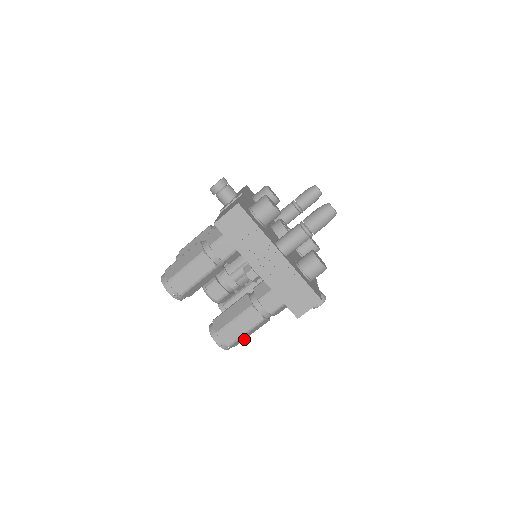
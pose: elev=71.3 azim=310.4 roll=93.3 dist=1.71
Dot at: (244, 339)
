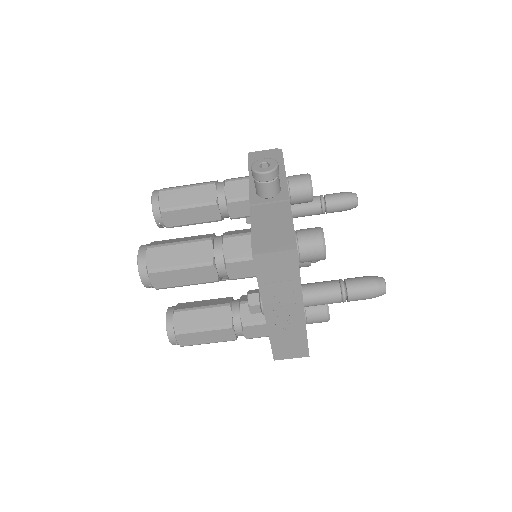
Dot at: occluded
